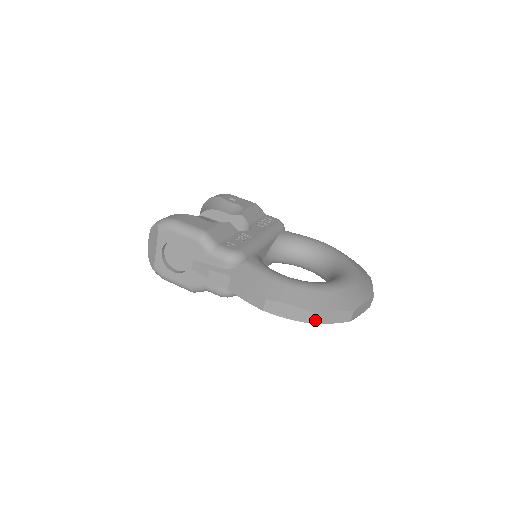
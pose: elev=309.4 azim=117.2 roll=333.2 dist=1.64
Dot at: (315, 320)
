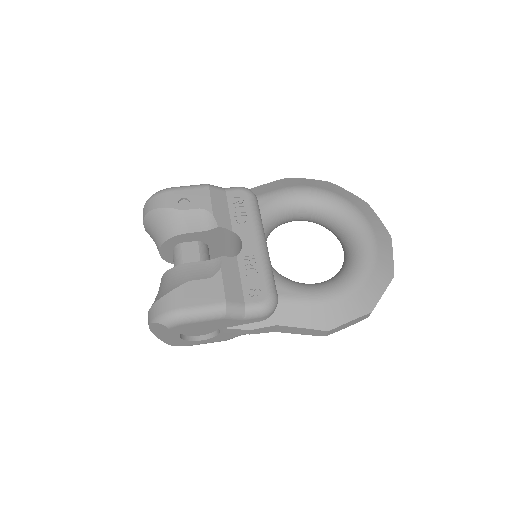
Dot at: occluded
